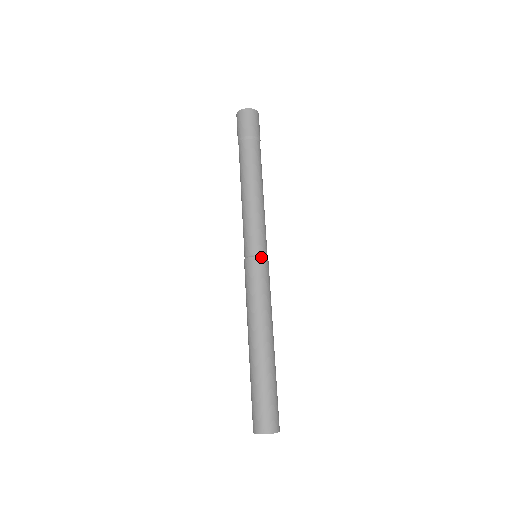
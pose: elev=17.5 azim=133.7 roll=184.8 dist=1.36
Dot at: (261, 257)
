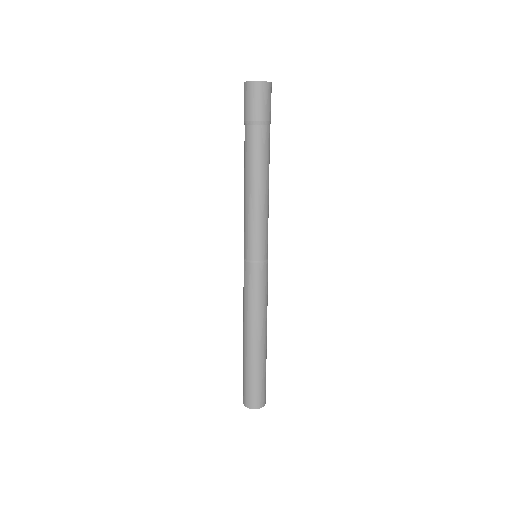
Dot at: (258, 264)
